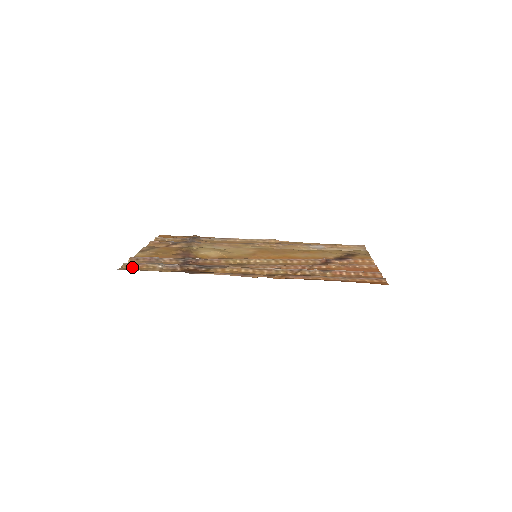
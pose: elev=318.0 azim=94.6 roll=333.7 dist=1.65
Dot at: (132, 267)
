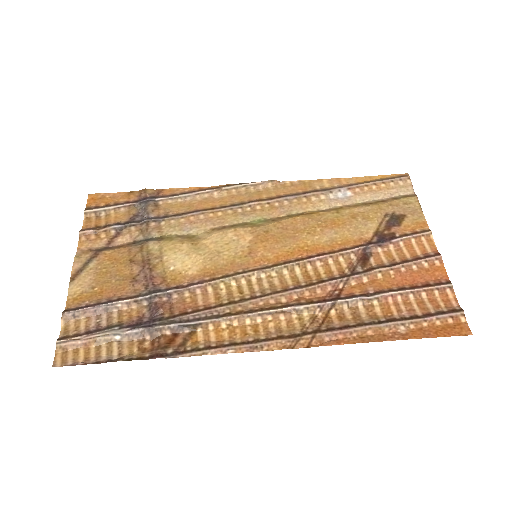
Dot at: (73, 348)
